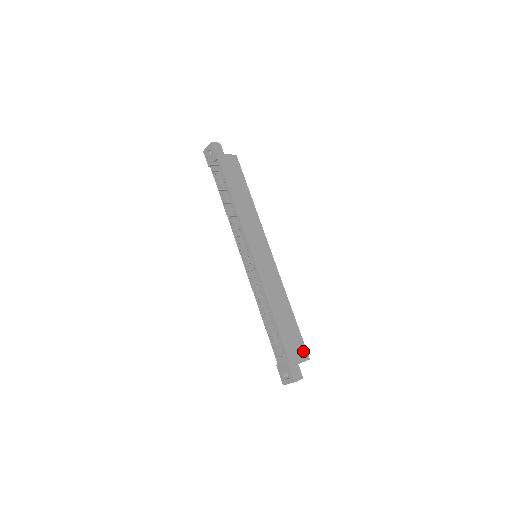
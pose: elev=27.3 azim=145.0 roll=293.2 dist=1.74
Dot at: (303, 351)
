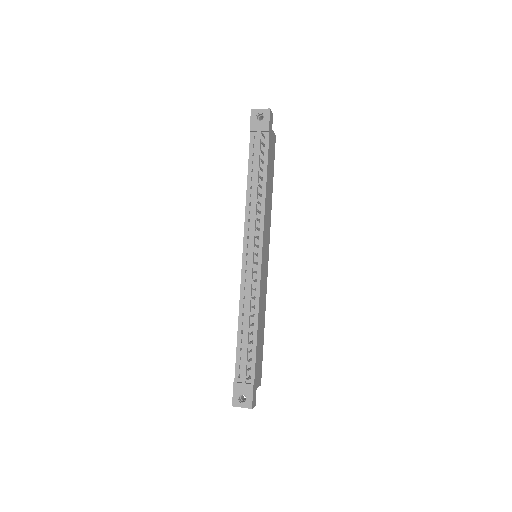
Dot at: (260, 375)
